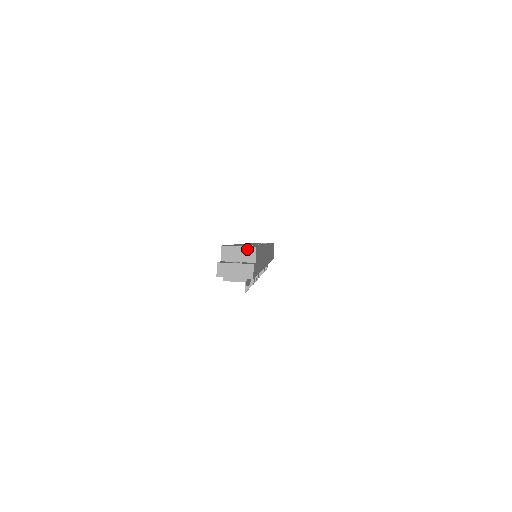
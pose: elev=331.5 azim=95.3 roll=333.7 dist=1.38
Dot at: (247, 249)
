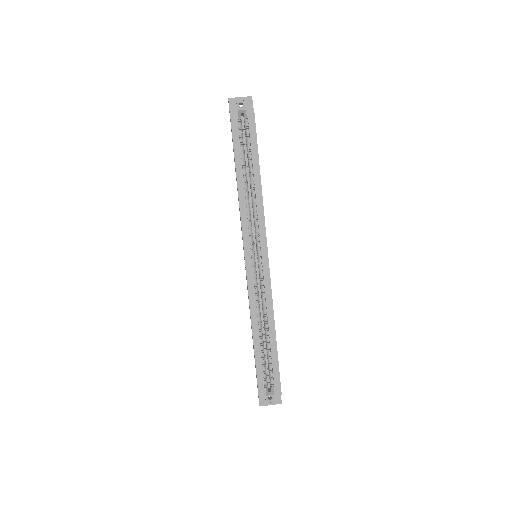
Dot at: (276, 395)
